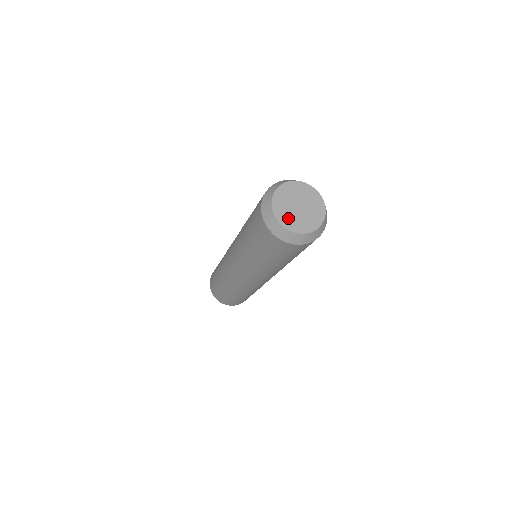
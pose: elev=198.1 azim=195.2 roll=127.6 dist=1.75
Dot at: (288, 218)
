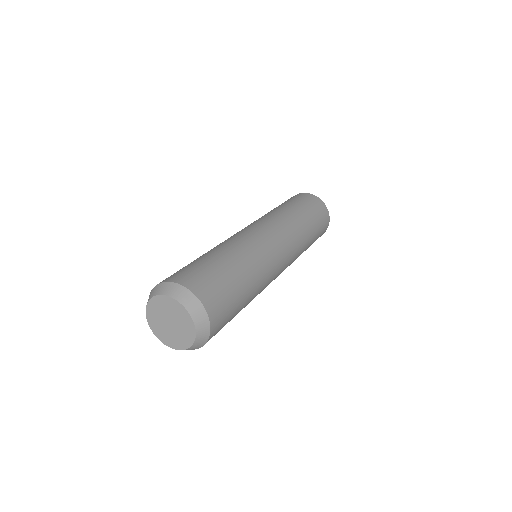
Dot at: (159, 330)
